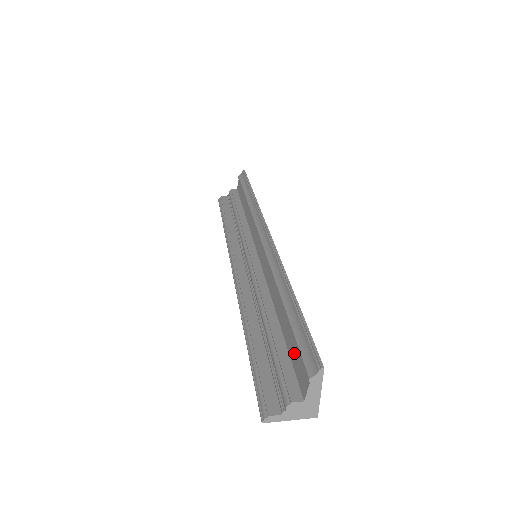
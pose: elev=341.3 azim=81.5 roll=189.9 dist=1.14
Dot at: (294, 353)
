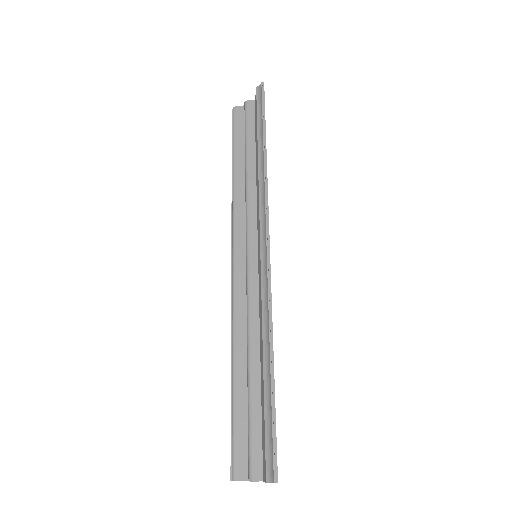
Dot at: (263, 432)
